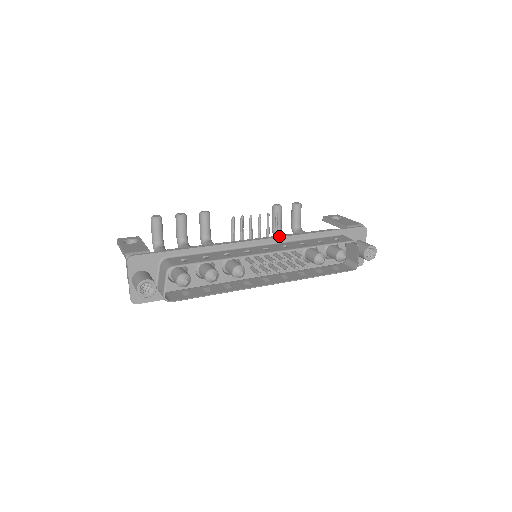
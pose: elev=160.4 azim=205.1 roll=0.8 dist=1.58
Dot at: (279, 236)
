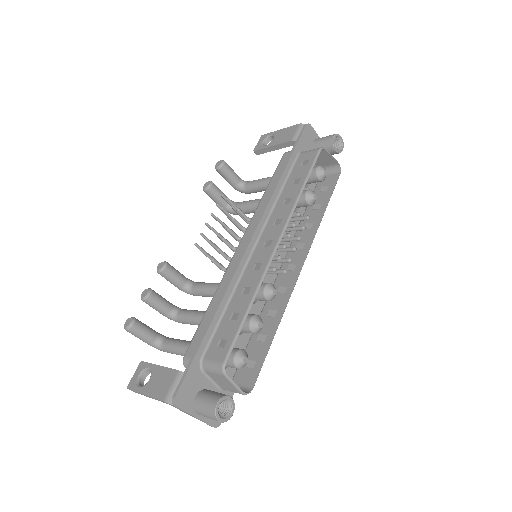
Dot at: (259, 218)
